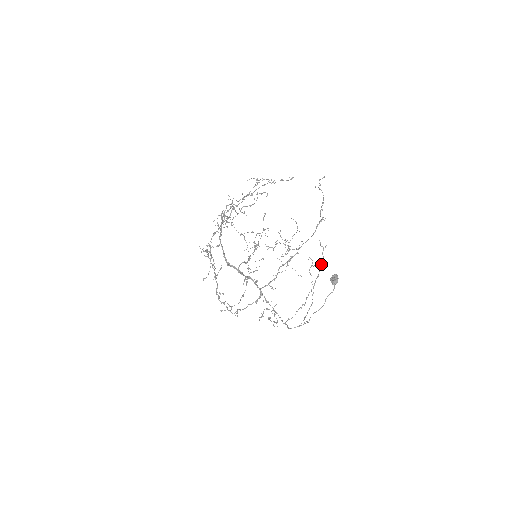
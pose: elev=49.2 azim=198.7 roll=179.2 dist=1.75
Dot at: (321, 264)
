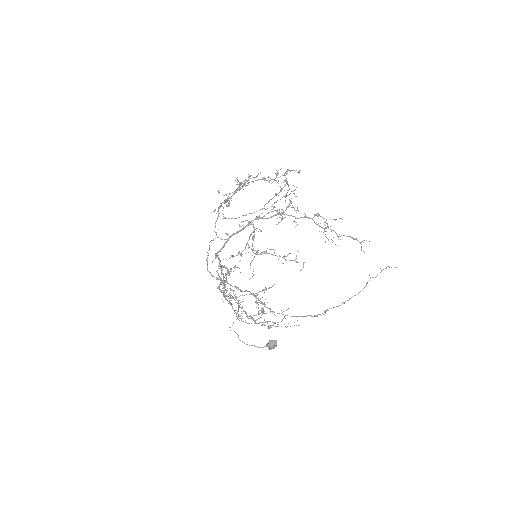
Dot at: occluded
